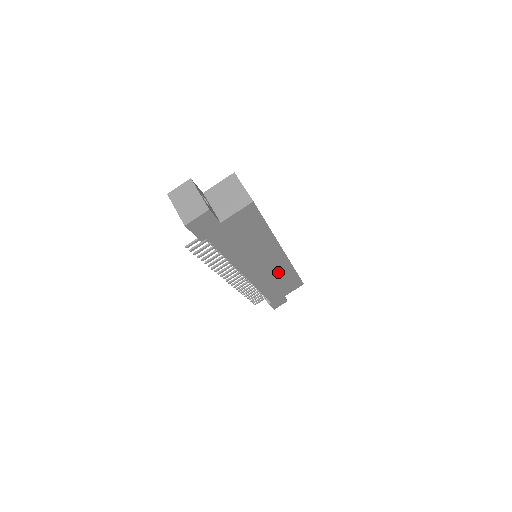
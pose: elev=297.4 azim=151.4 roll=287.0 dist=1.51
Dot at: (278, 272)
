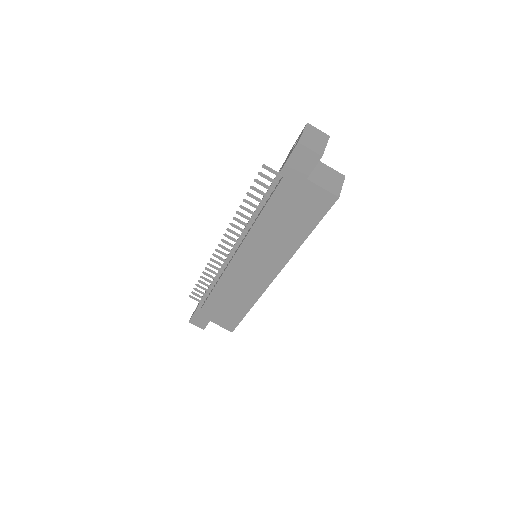
Dot at: (246, 289)
